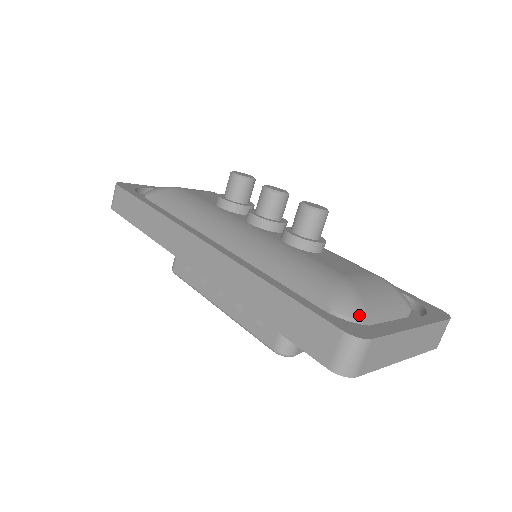
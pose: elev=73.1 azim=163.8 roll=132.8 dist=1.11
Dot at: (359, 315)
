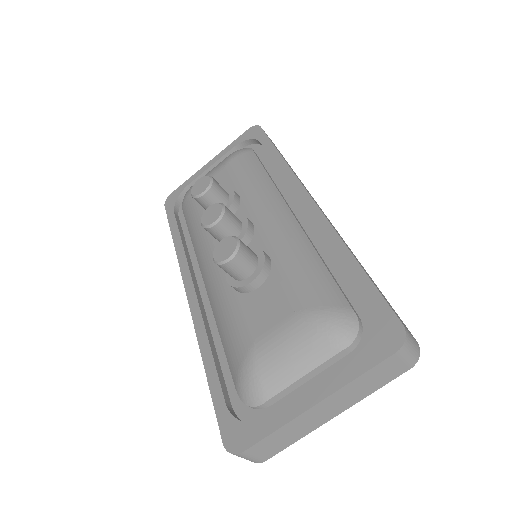
Dot at: (257, 402)
